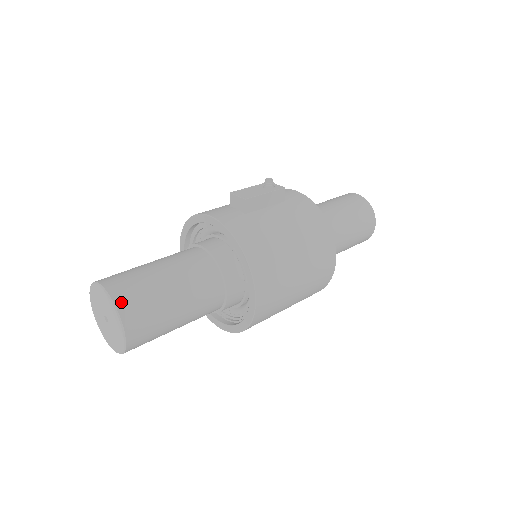
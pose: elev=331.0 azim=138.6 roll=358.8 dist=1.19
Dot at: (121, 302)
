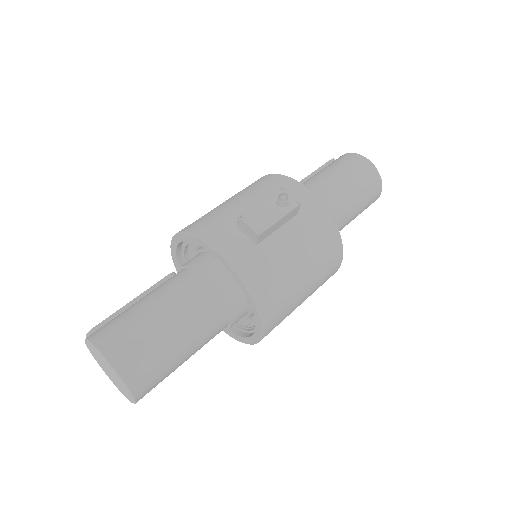
Dot at: (129, 377)
